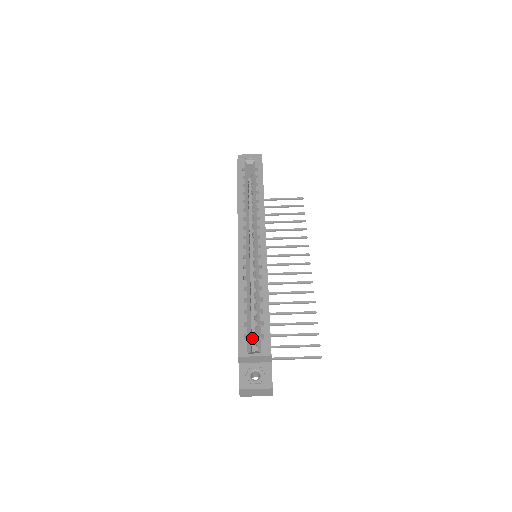
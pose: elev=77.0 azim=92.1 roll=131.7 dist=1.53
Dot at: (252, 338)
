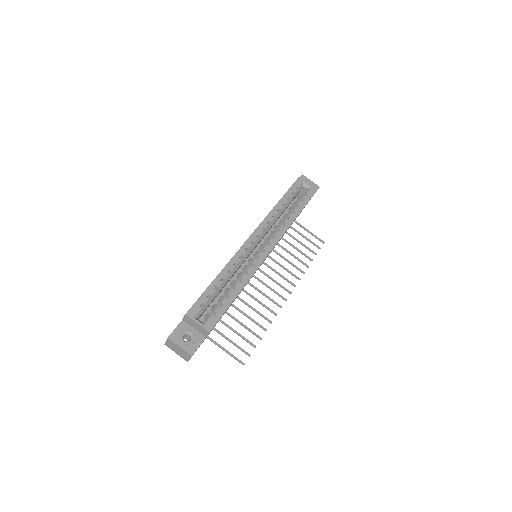
Dot at: (206, 311)
